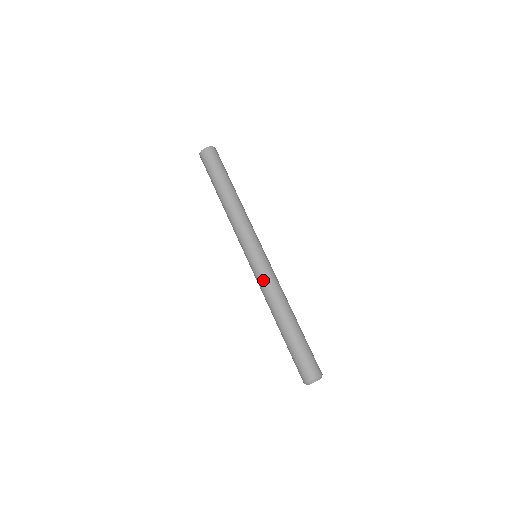
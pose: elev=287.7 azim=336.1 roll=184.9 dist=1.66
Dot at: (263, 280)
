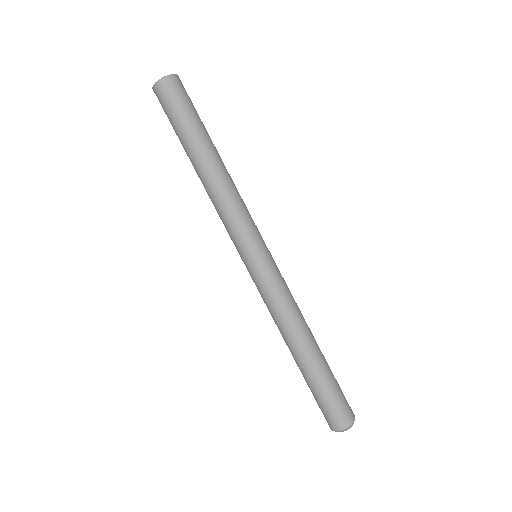
Dot at: (267, 298)
